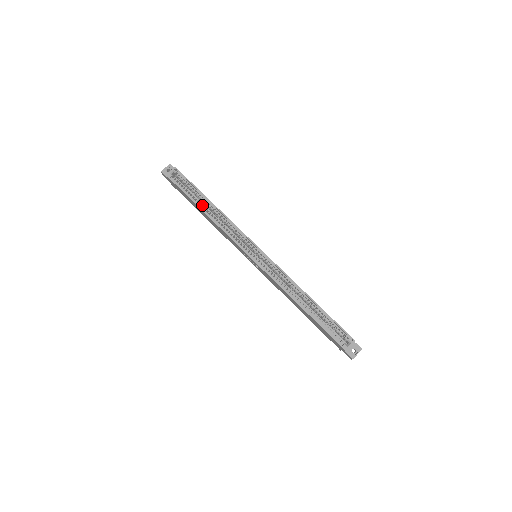
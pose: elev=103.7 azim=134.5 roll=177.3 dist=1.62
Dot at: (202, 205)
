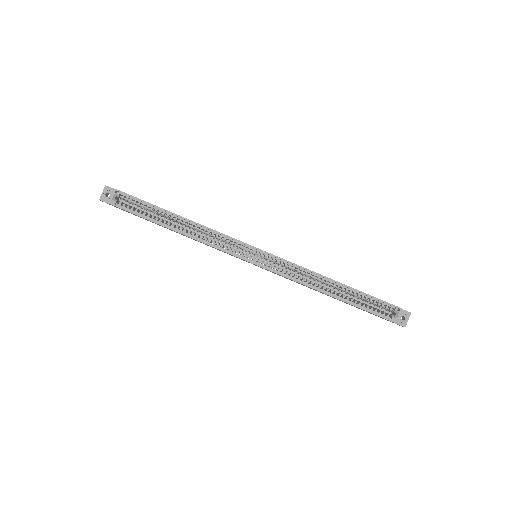
Dot at: (169, 223)
